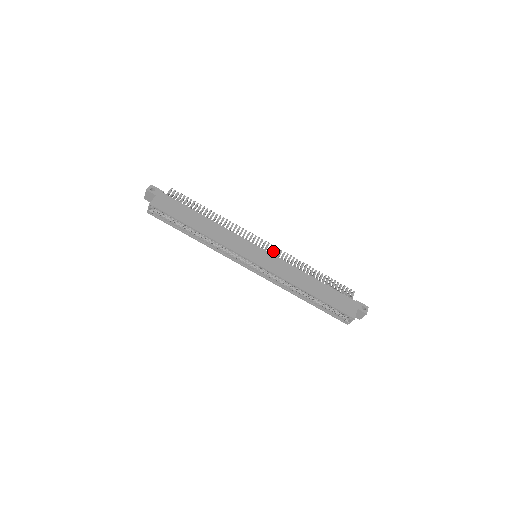
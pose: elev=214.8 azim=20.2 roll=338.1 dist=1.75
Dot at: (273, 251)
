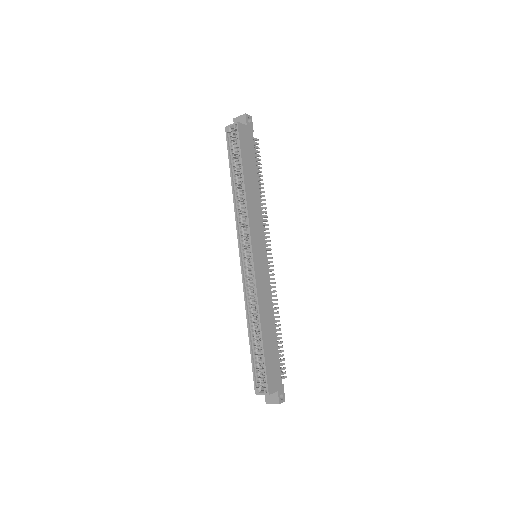
Dot at: (270, 270)
